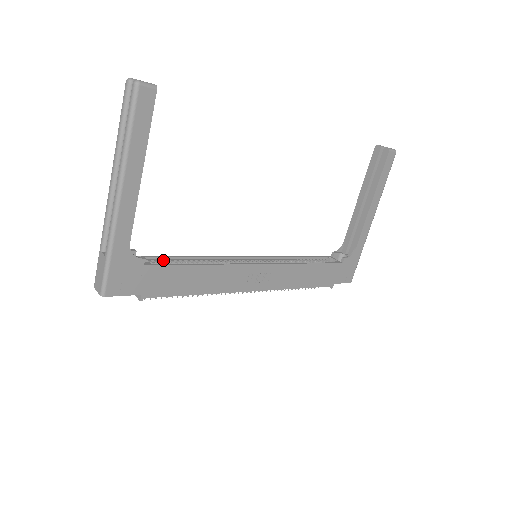
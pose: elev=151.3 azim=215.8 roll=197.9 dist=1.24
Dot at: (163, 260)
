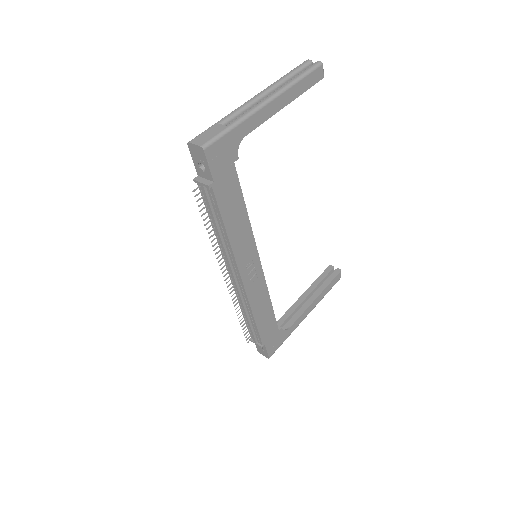
Dot at: occluded
